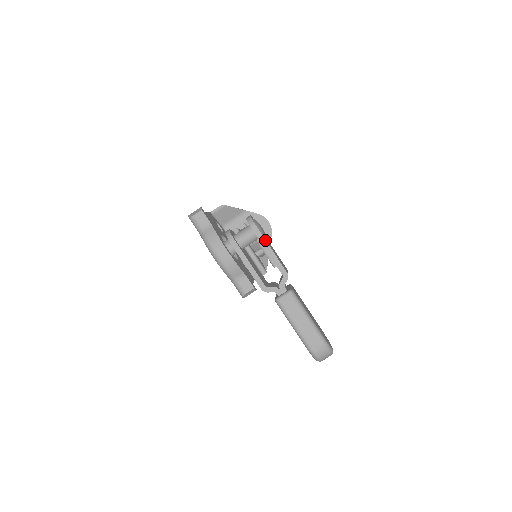
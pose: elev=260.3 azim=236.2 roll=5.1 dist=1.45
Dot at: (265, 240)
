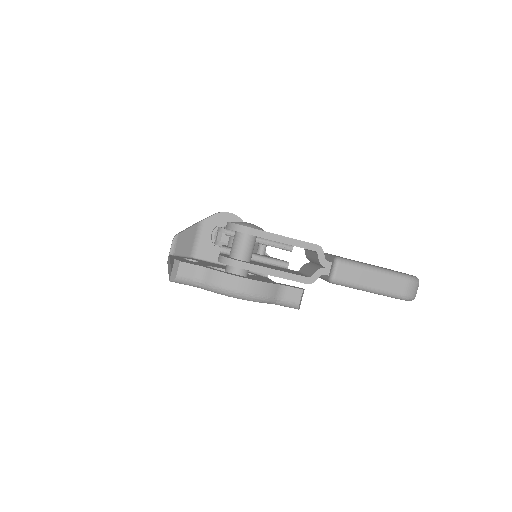
Dot at: (268, 233)
